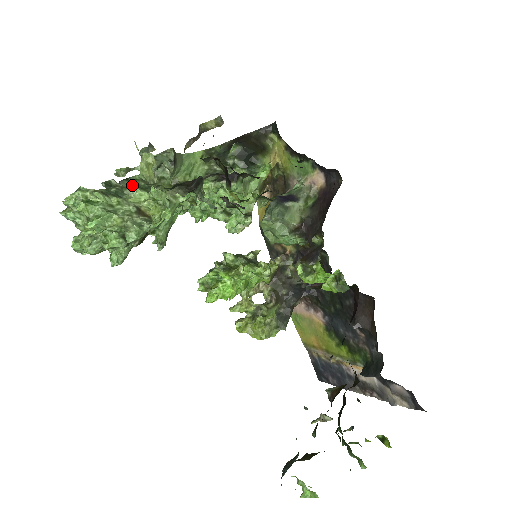
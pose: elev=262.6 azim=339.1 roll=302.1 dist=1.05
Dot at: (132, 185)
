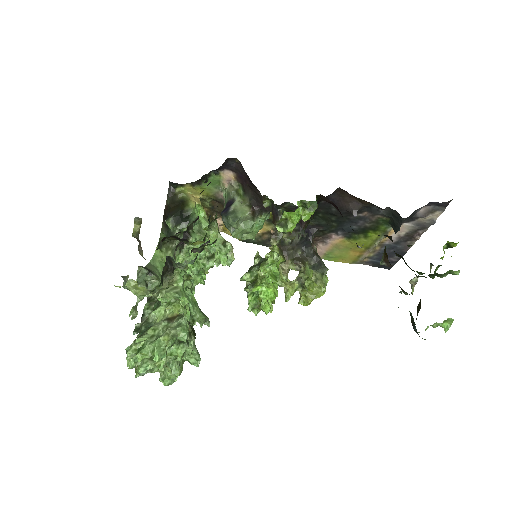
Dot at: (149, 314)
